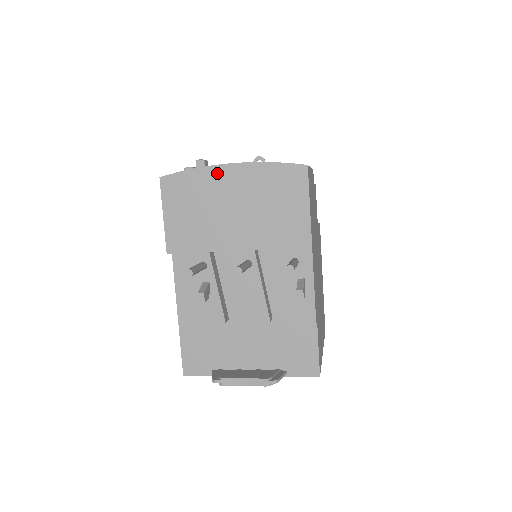
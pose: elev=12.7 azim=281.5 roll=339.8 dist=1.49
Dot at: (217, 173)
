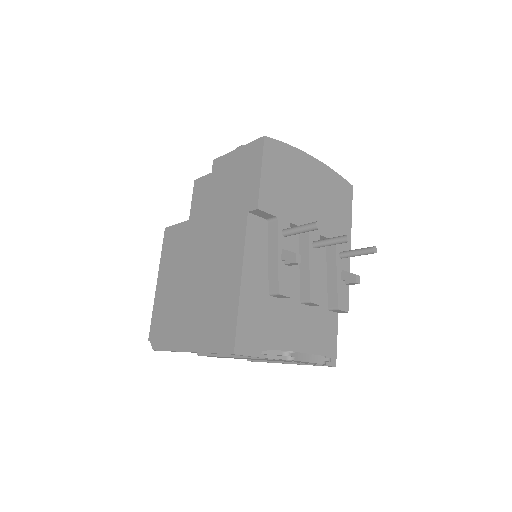
Dot at: (304, 159)
